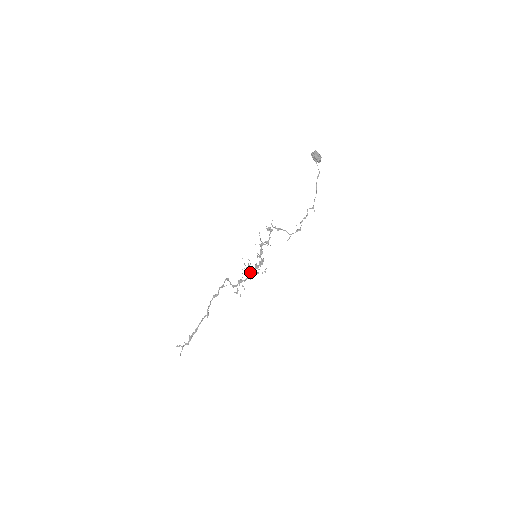
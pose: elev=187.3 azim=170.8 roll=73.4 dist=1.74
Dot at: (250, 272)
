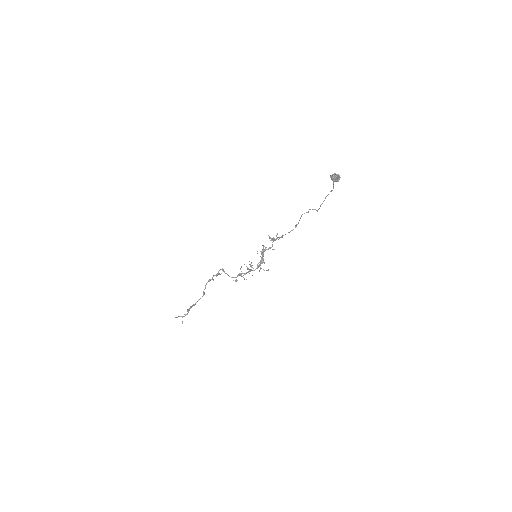
Dot at: (252, 270)
